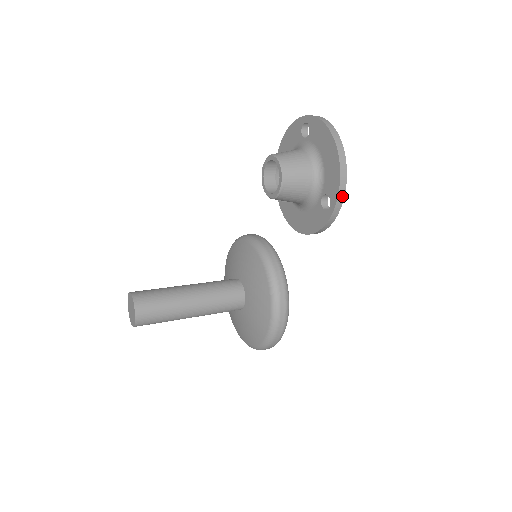
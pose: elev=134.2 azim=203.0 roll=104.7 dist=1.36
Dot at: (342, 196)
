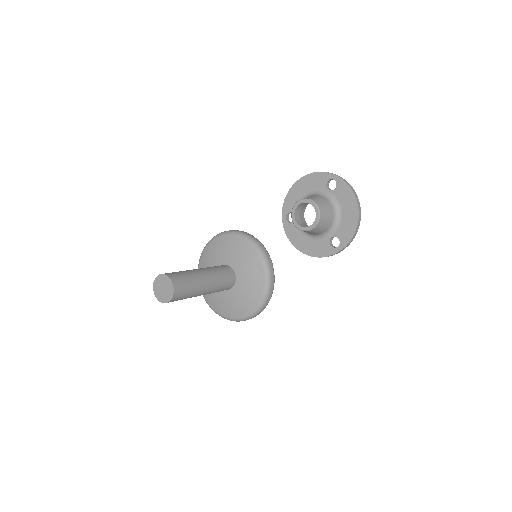
Dot at: (349, 243)
